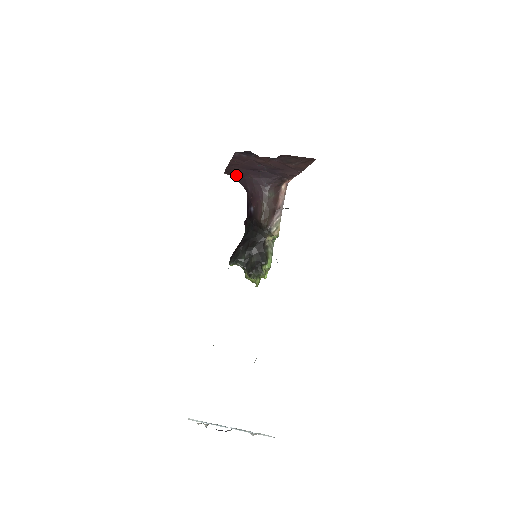
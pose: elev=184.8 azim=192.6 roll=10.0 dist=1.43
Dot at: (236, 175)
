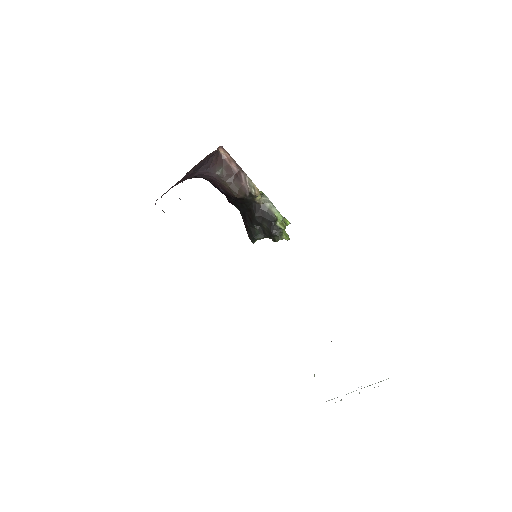
Dot at: occluded
